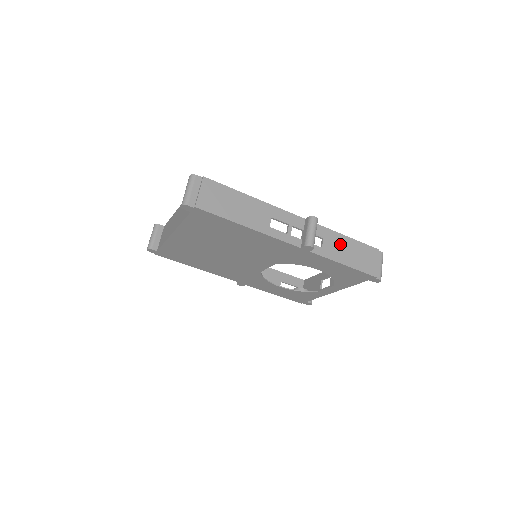
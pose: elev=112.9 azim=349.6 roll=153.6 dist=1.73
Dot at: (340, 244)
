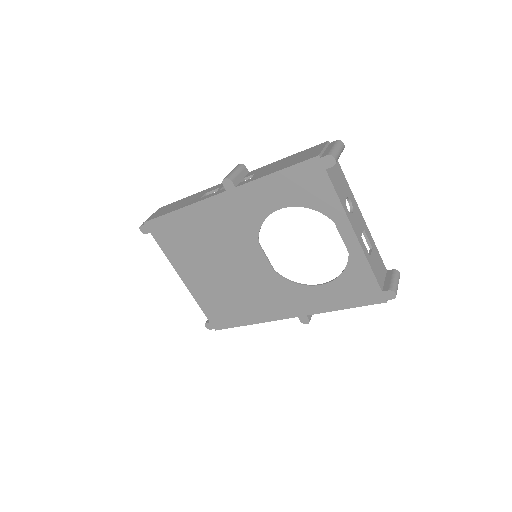
Dot at: (275, 166)
